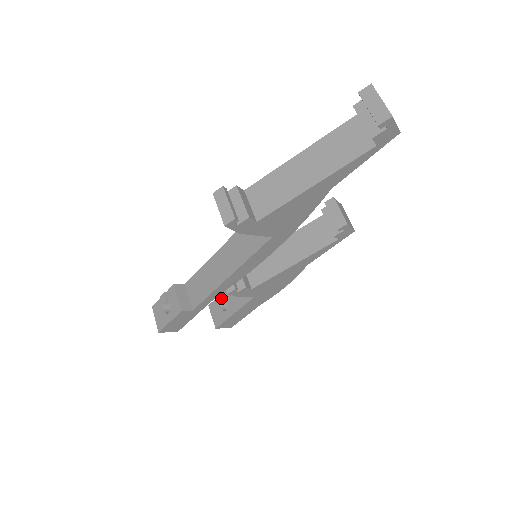
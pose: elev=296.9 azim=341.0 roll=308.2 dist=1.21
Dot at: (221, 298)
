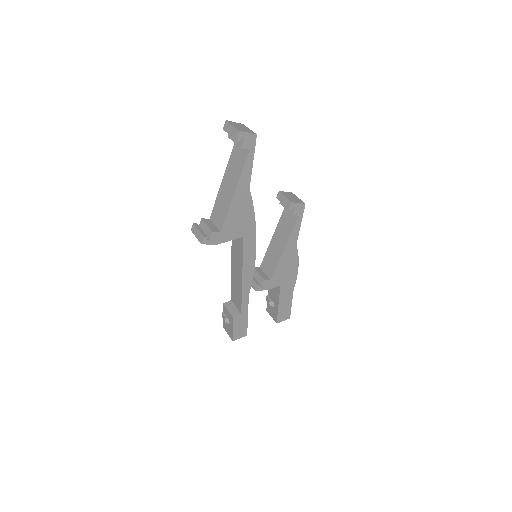
Dot at: (268, 300)
